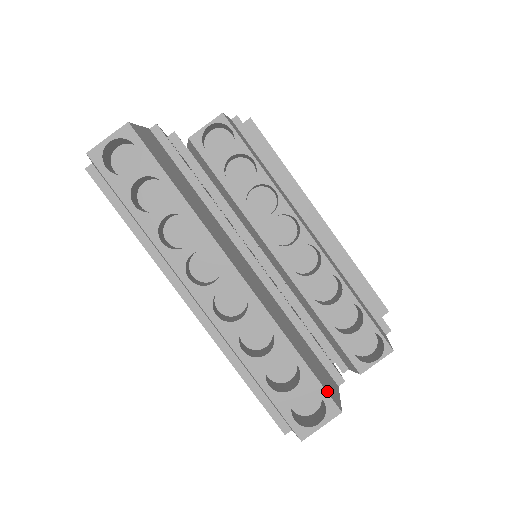
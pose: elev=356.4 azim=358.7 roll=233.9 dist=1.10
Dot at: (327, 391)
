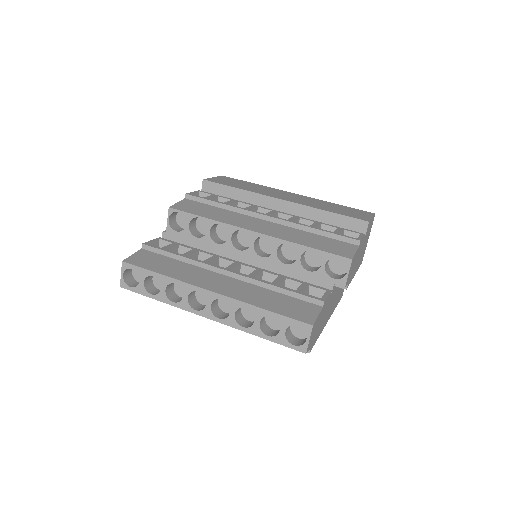
Dot at: (297, 319)
